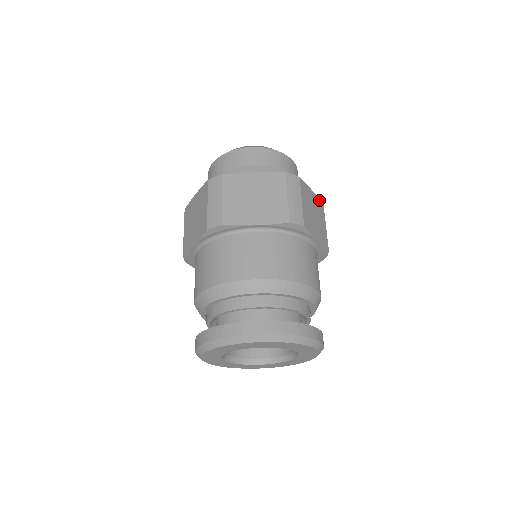
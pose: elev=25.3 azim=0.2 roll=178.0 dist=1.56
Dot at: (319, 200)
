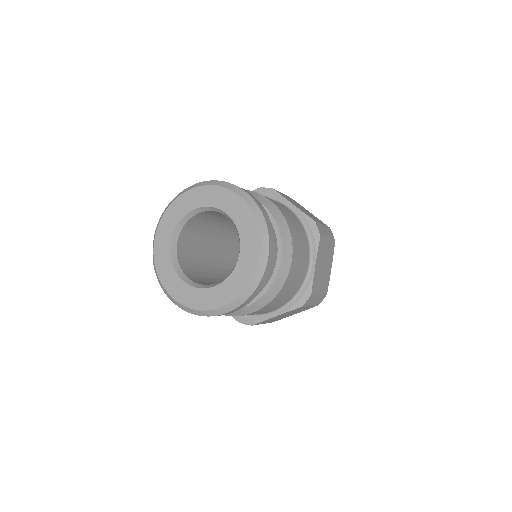
Dot at: (328, 284)
